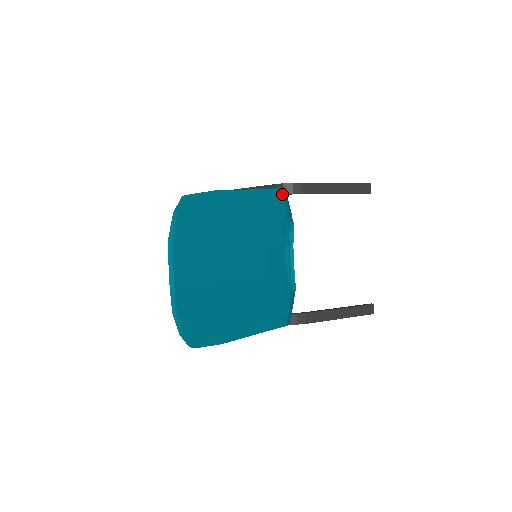
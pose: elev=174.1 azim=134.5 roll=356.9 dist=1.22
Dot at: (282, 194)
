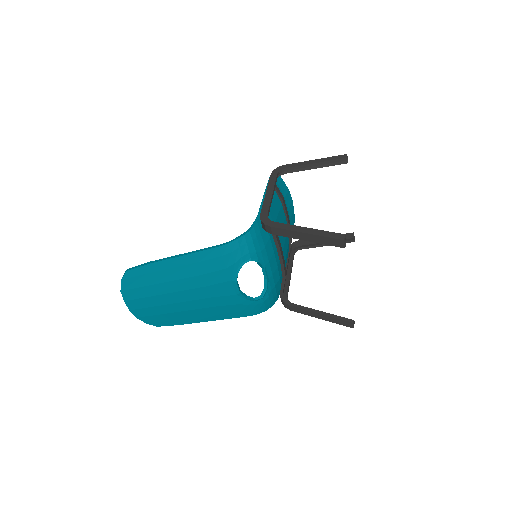
Dot at: (230, 247)
